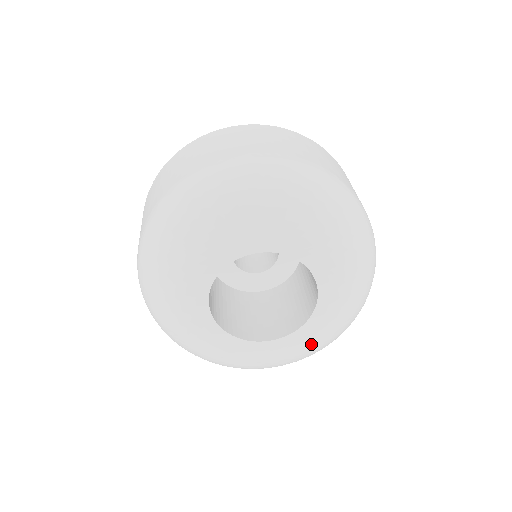
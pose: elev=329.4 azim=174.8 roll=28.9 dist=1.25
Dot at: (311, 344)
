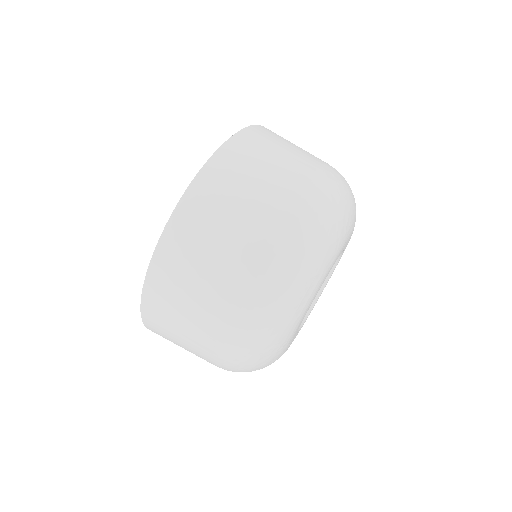
Dot at: occluded
